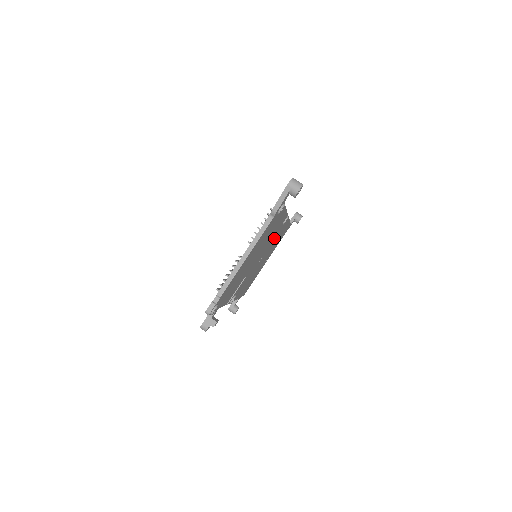
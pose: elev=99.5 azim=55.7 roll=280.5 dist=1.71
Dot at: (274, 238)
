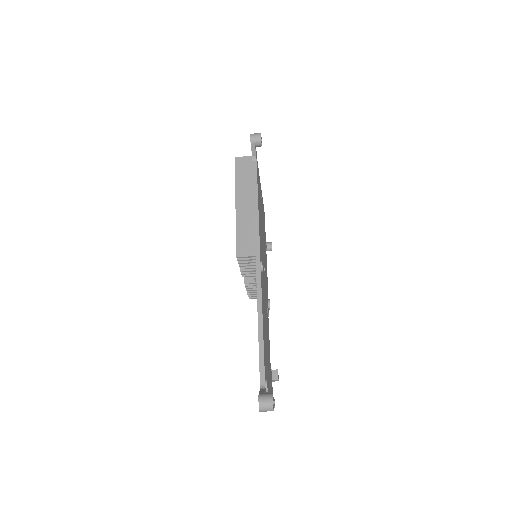
Dot at: occluded
